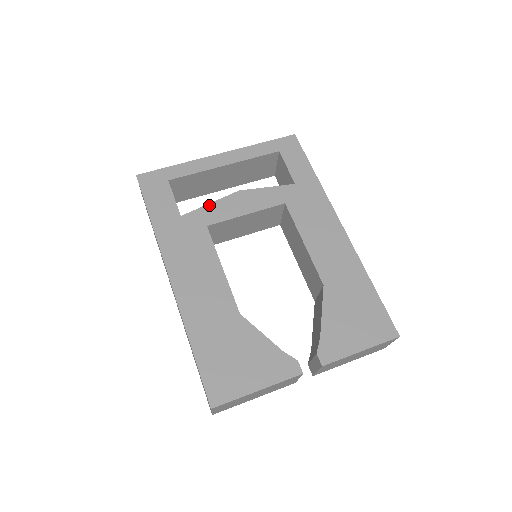
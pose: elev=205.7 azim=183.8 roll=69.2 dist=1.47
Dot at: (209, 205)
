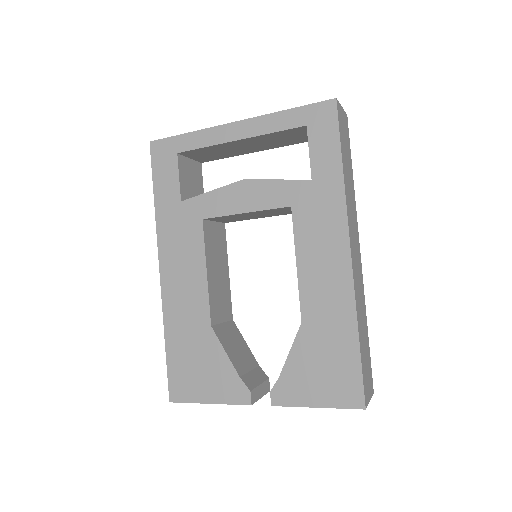
Dot at: (210, 193)
